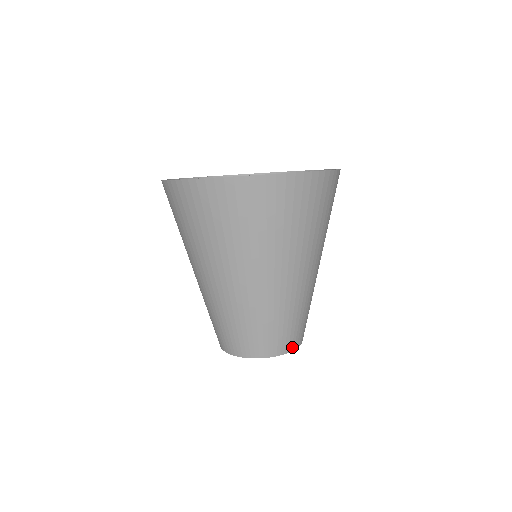
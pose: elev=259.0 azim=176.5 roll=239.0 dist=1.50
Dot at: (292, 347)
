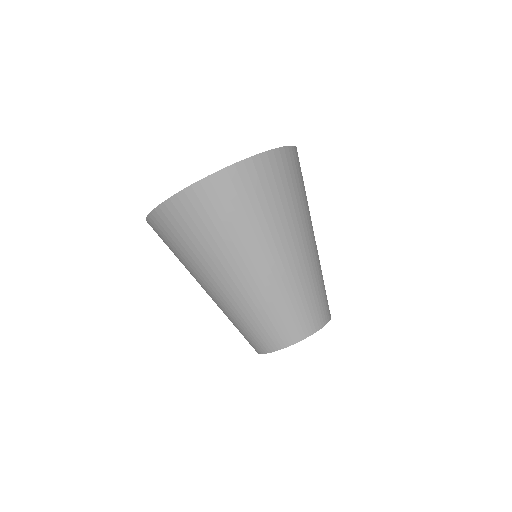
Dot at: occluded
